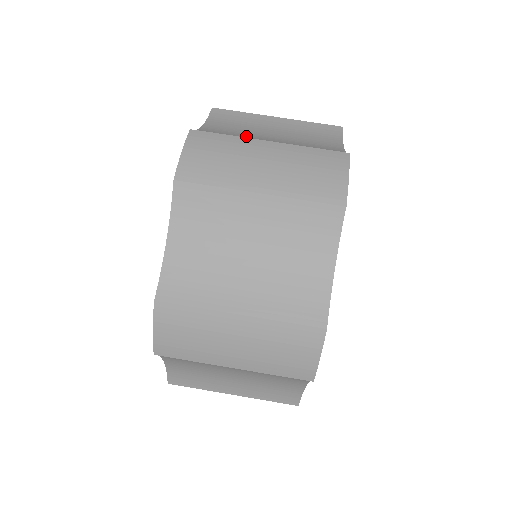
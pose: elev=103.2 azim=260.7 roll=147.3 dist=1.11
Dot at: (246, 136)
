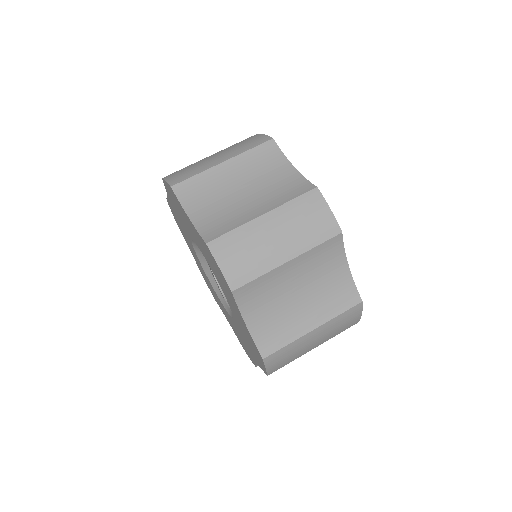
Dot at: occluded
